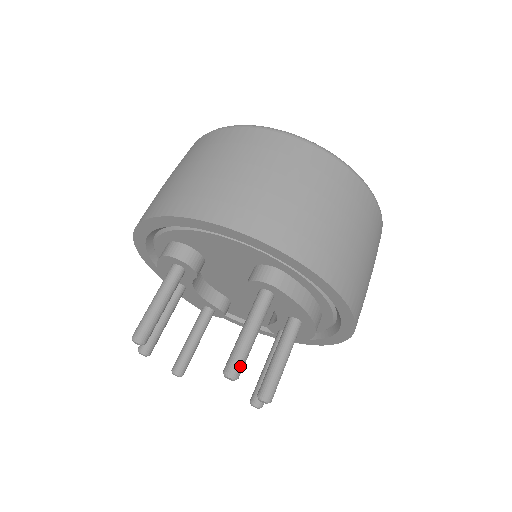
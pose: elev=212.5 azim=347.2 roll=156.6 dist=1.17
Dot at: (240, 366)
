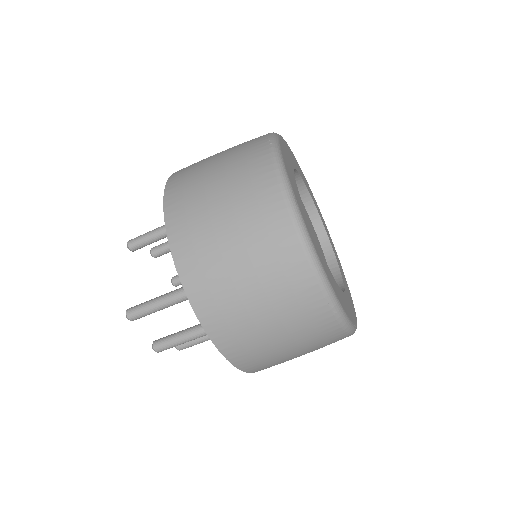
Dot at: (135, 316)
